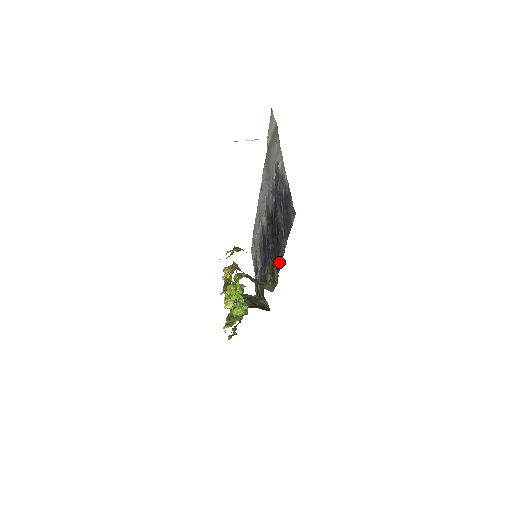
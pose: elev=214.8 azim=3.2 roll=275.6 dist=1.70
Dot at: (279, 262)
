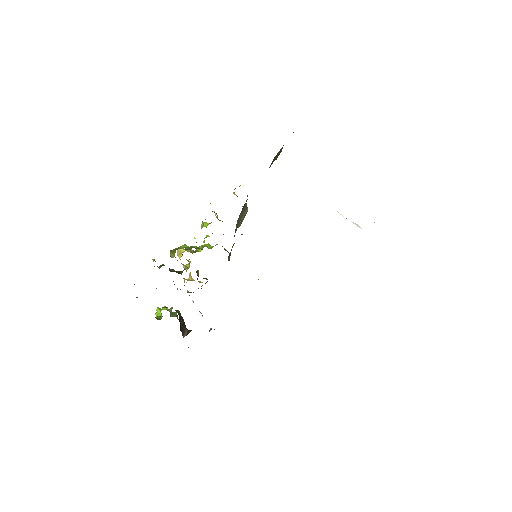
Dot at: occluded
